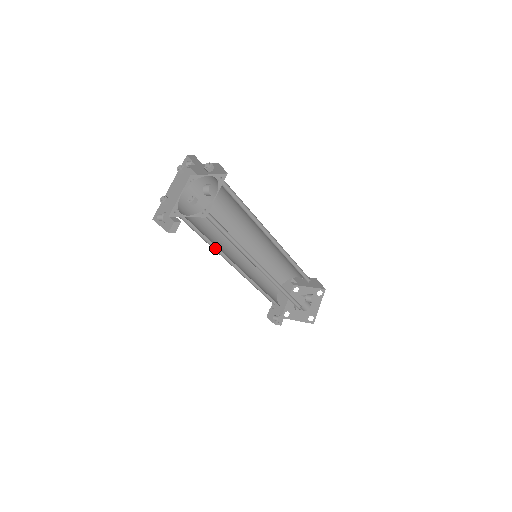
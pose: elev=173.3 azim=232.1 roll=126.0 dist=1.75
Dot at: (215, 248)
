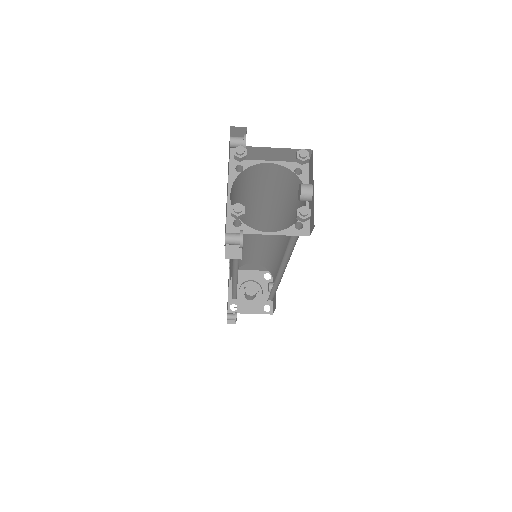
Dot at: (232, 259)
